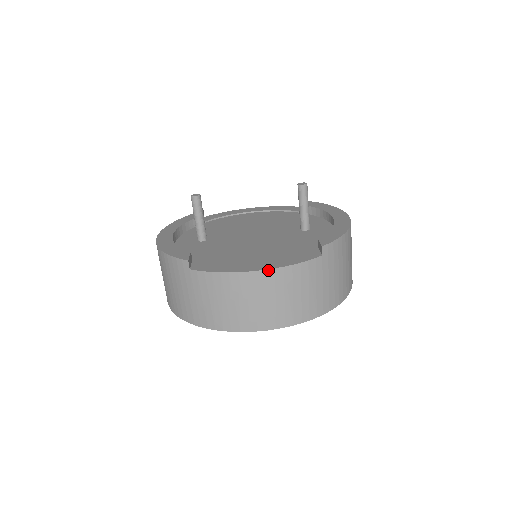
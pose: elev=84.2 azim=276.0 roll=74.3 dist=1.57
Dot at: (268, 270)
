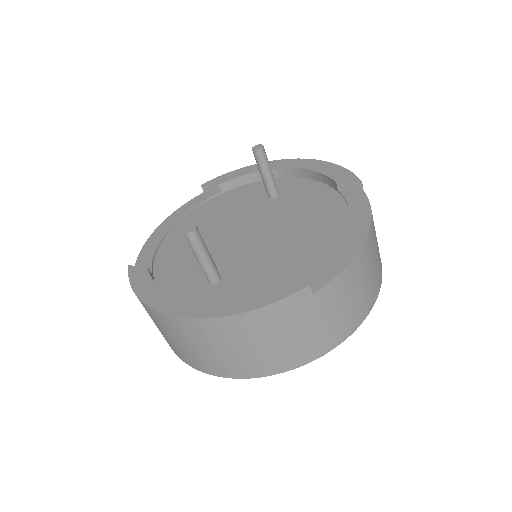
Dot at: (369, 229)
